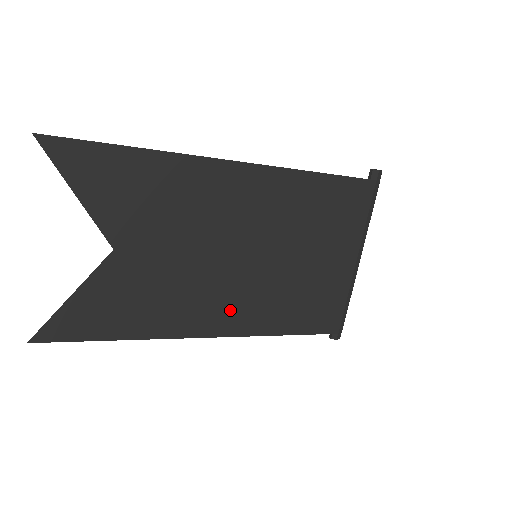
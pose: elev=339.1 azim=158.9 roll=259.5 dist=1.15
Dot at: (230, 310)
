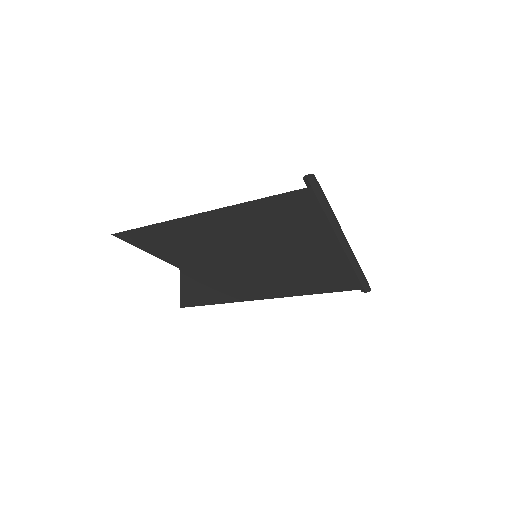
Dot at: (264, 285)
